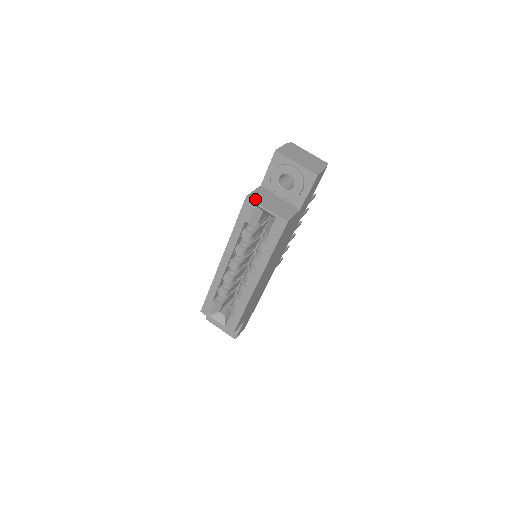
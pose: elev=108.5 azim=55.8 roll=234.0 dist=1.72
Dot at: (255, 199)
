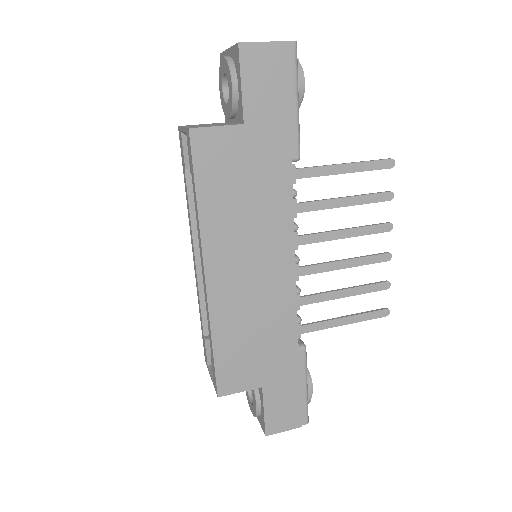
Dot at: occluded
